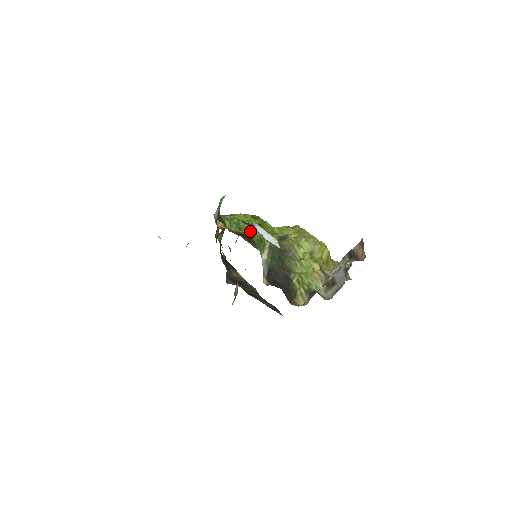
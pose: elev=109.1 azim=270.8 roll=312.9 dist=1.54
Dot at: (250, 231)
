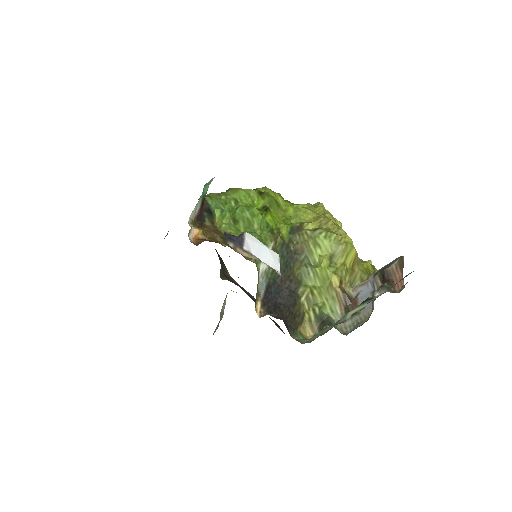
Dot at: (248, 225)
